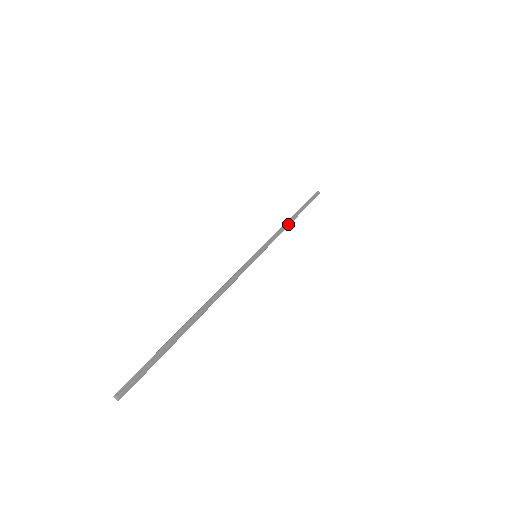
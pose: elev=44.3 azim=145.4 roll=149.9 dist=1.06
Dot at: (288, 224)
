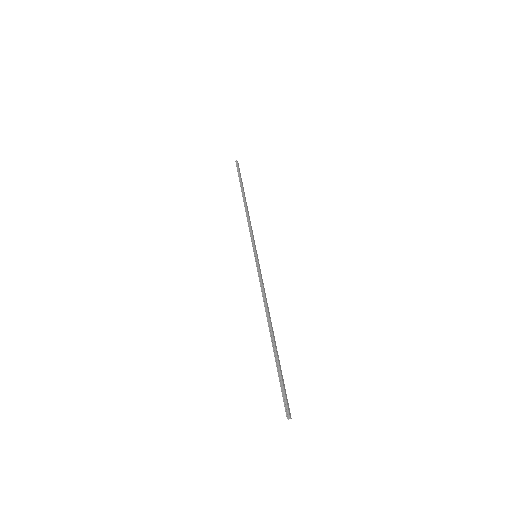
Dot at: (248, 211)
